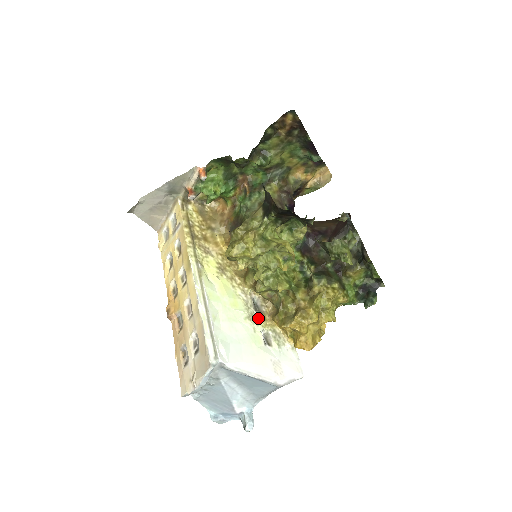
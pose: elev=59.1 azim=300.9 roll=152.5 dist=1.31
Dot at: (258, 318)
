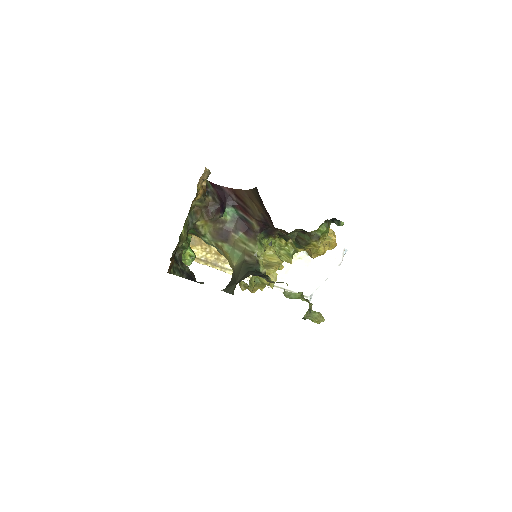
Dot at: occluded
